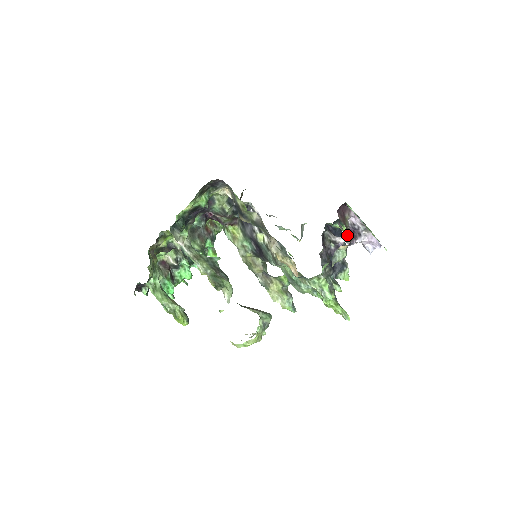
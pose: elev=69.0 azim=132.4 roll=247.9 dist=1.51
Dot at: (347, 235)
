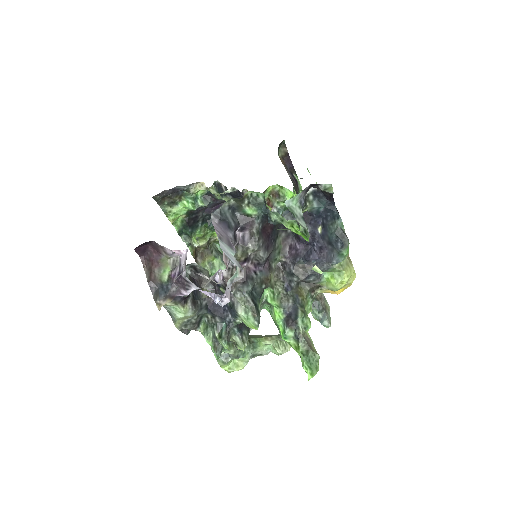
Dot at: (297, 233)
